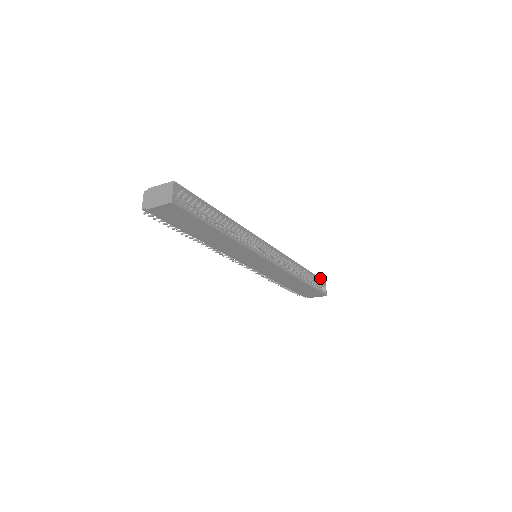
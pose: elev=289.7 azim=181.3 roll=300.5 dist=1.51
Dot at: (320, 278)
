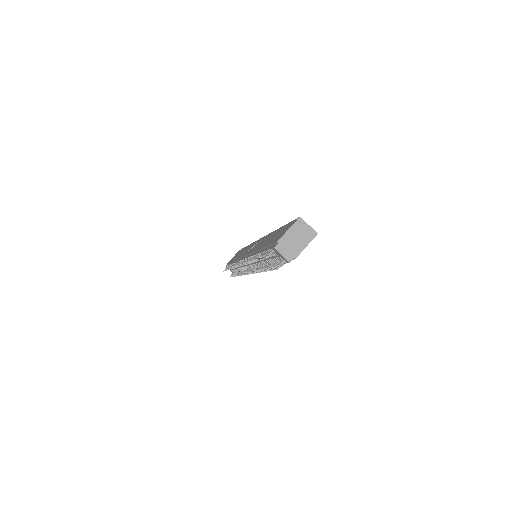
Dot at: (241, 249)
